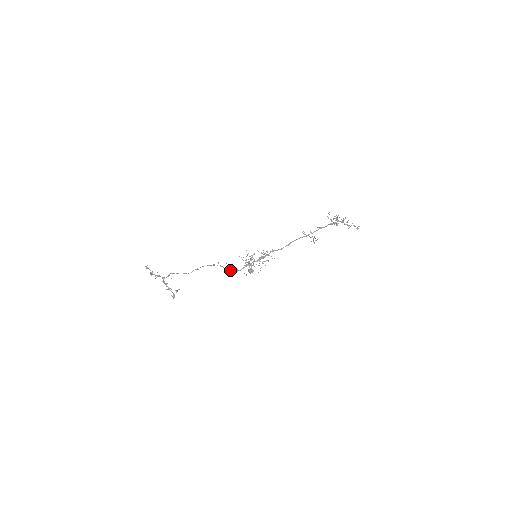
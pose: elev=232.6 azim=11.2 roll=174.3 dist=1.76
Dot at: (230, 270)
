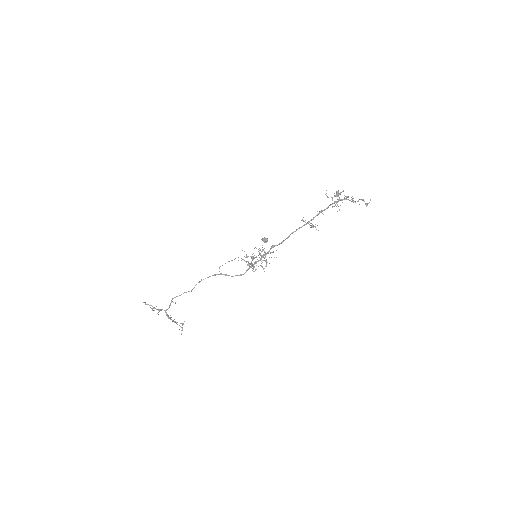
Dot at: (233, 276)
